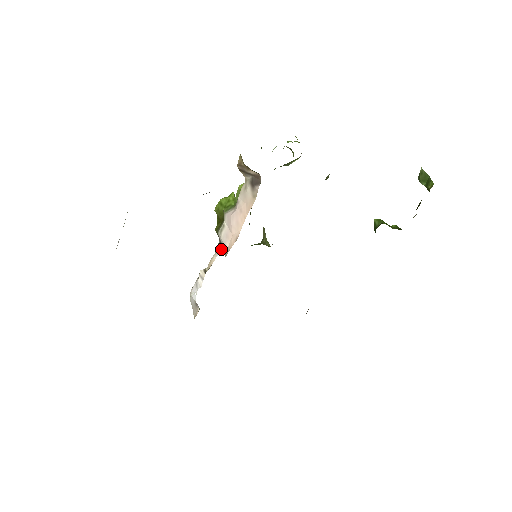
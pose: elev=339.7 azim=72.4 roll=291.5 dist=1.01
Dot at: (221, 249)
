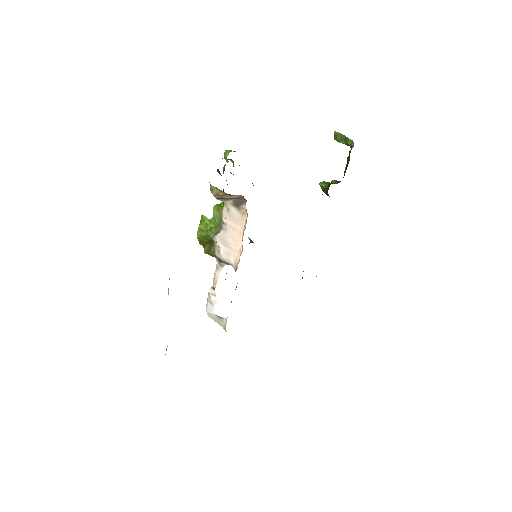
Dot at: (223, 265)
